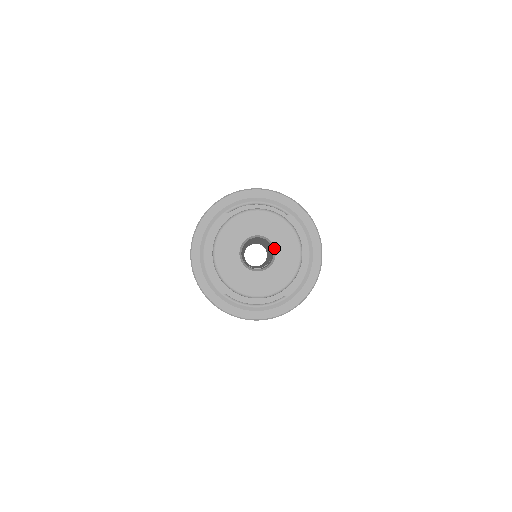
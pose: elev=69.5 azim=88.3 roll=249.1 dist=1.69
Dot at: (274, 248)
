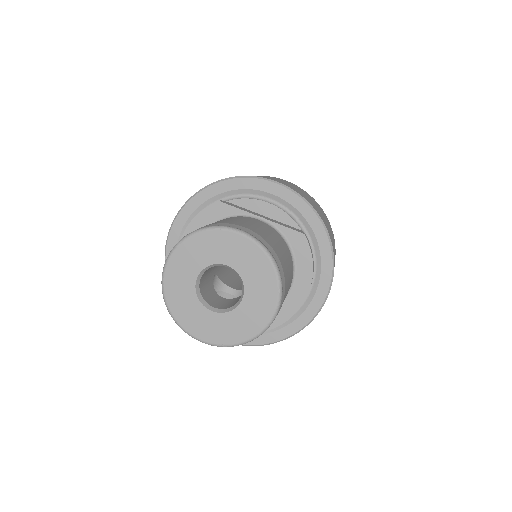
Dot at: (243, 290)
